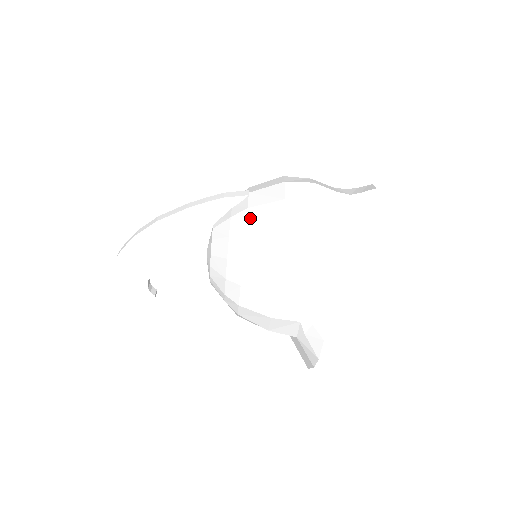
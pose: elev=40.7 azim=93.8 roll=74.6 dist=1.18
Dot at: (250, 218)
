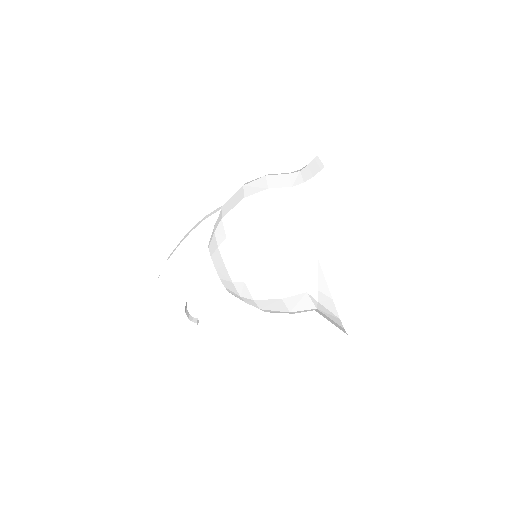
Dot at: (226, 225)
